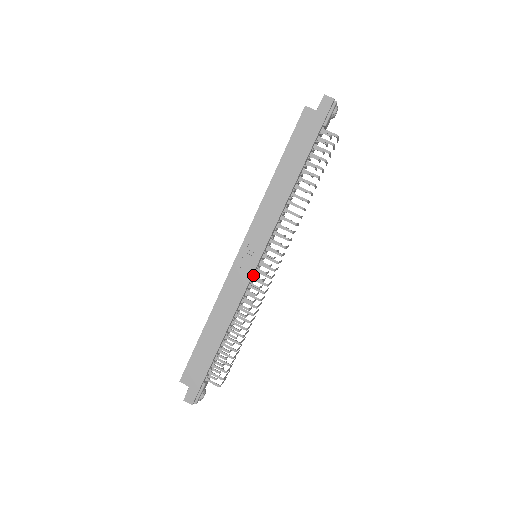
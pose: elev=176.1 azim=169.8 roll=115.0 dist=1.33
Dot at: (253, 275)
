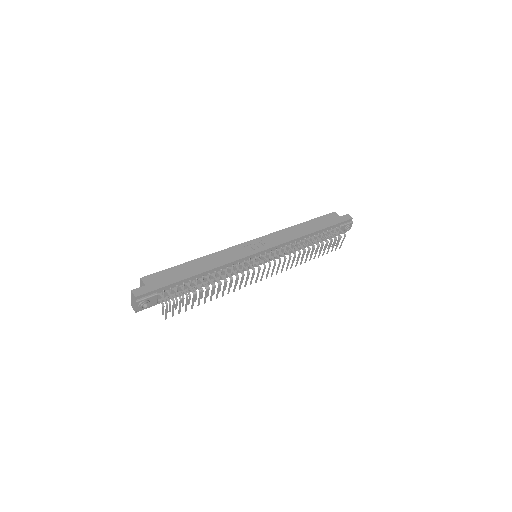
Dot at: (249, 258)
